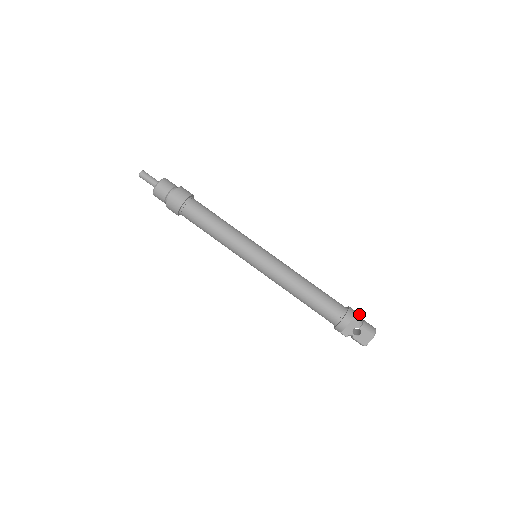
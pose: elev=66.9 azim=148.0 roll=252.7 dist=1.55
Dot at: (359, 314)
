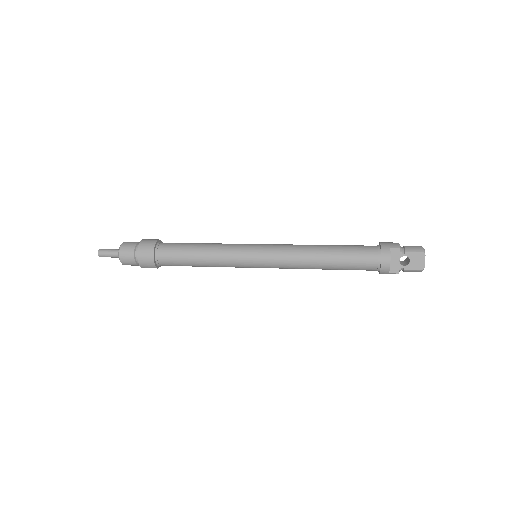
Dot at: (394, 243)
